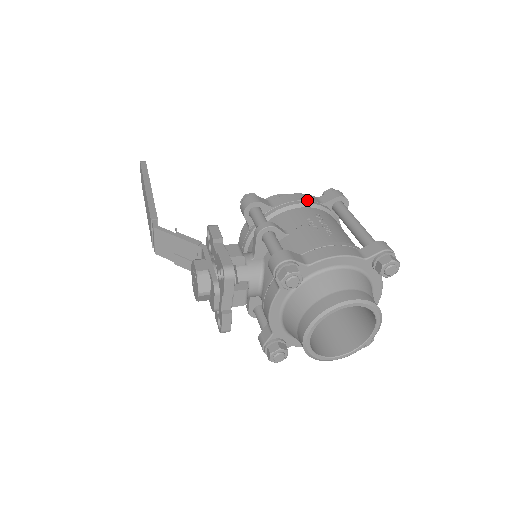
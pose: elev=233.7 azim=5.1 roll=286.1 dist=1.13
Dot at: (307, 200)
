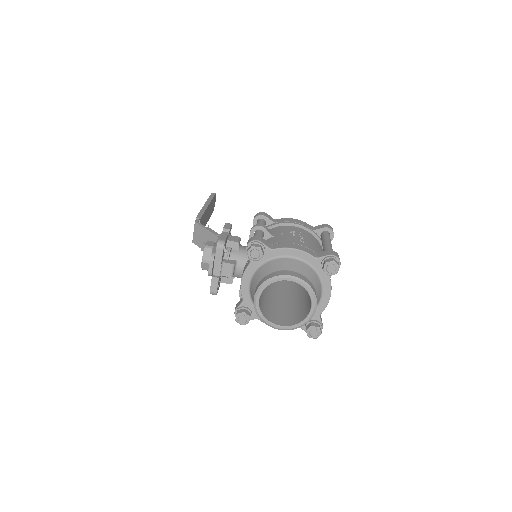
Dot at: (301, 224)
